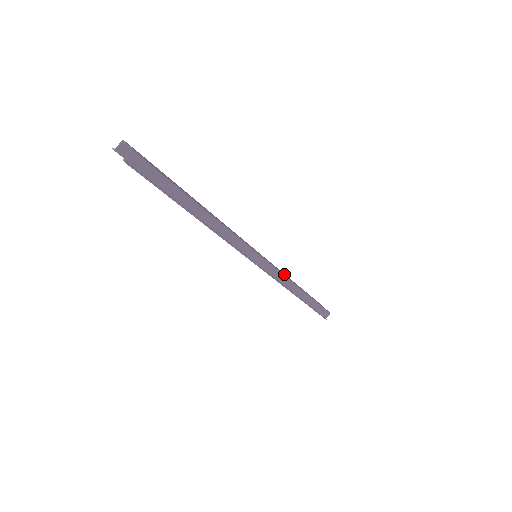
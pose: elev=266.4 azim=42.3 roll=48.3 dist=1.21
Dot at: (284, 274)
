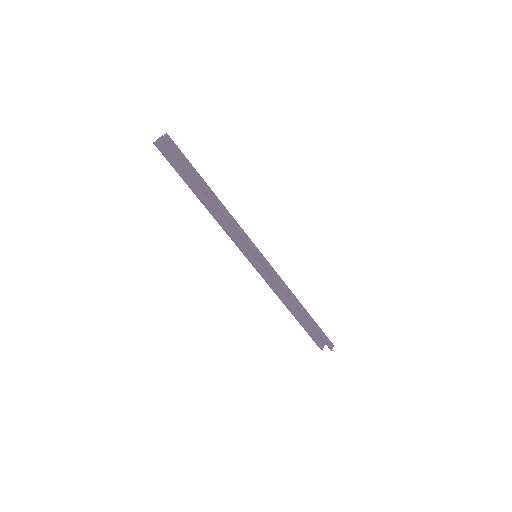
Dot at: occluded
